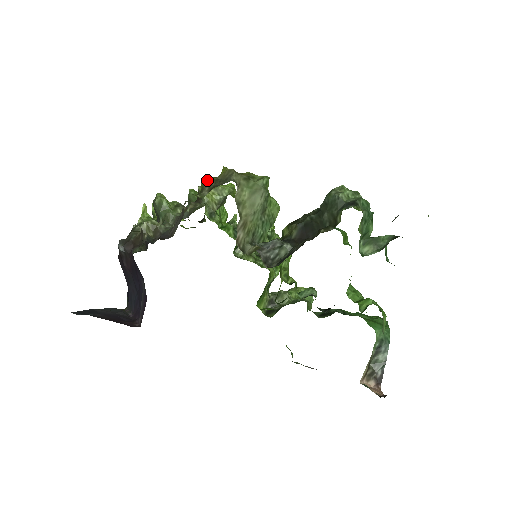
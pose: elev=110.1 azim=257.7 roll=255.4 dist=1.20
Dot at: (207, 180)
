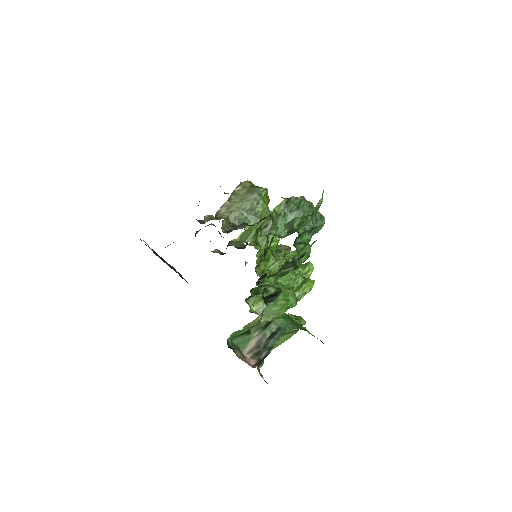
Dot at: occluded
